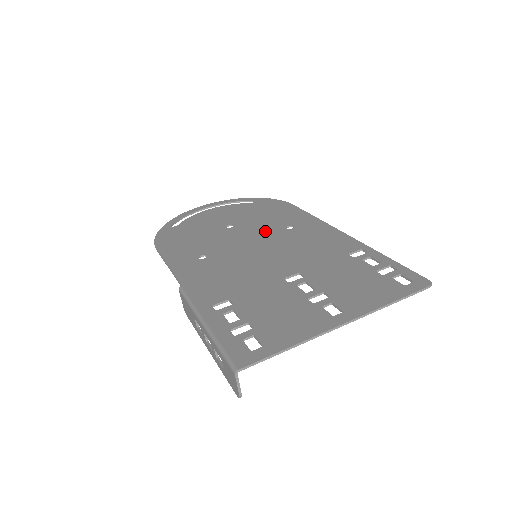
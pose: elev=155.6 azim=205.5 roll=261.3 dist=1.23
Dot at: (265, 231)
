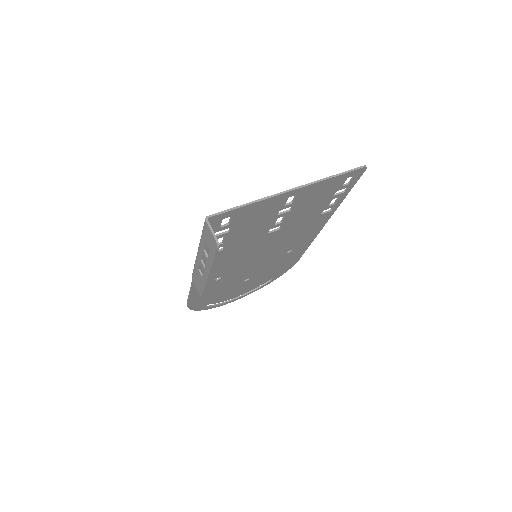
Dot at: (269, 260)
